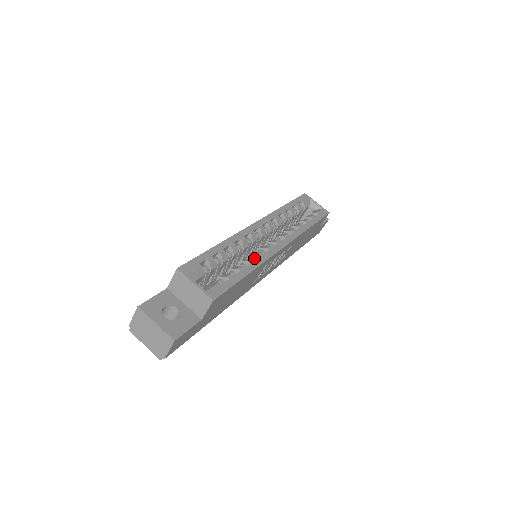
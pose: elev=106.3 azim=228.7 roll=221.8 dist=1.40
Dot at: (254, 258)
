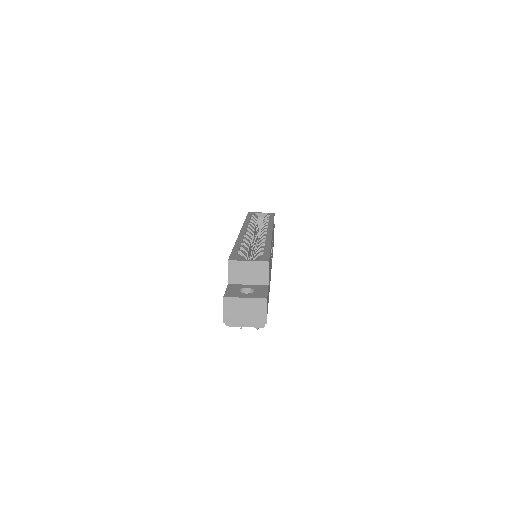
Dot at: occluded
